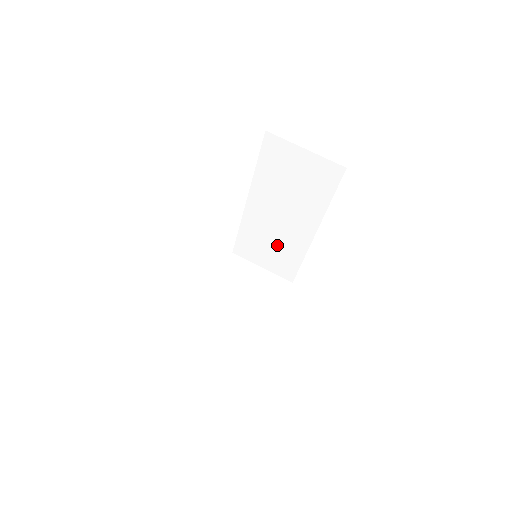
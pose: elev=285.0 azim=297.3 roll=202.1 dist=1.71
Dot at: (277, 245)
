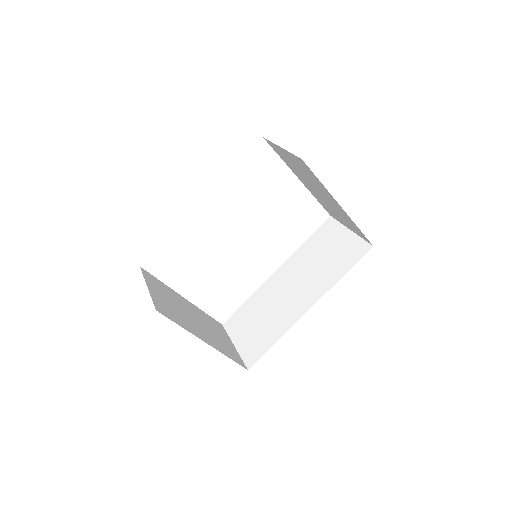
Dot at: (267, 319)
